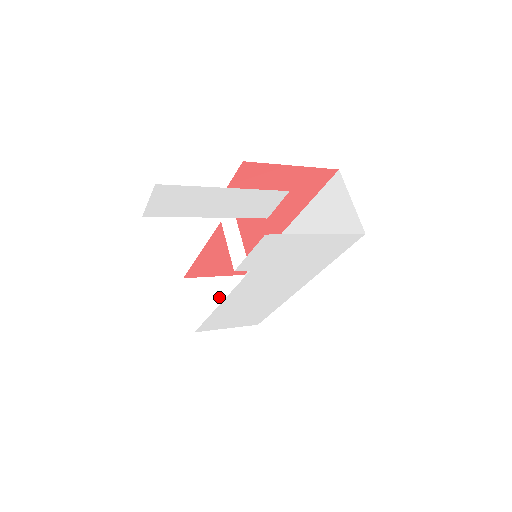
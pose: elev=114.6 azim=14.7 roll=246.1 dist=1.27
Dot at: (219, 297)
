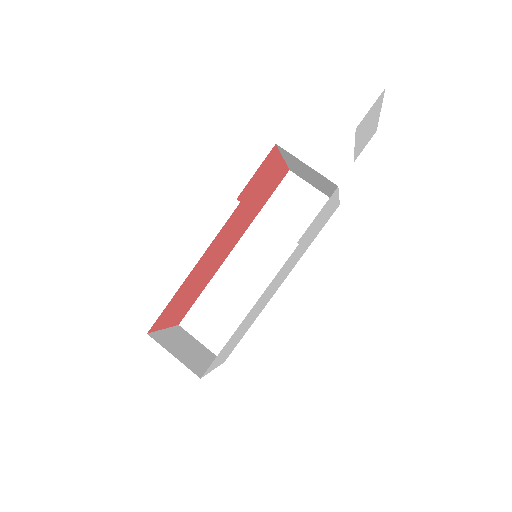
Dot at: (183, 345)
